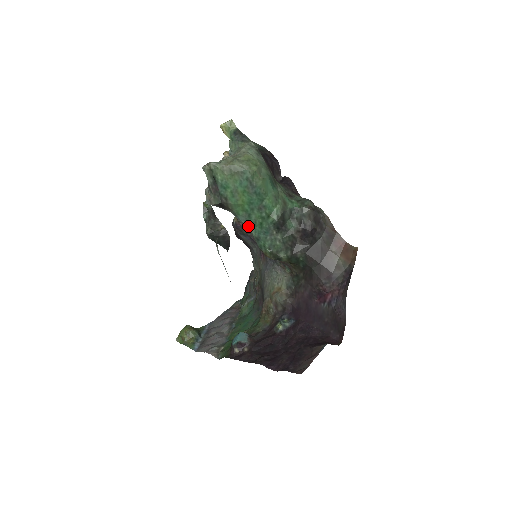
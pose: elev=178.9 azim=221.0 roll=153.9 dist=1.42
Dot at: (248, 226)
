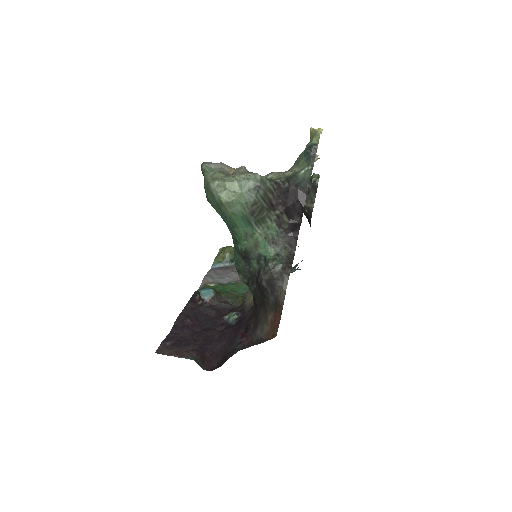
Dot at: occluded
